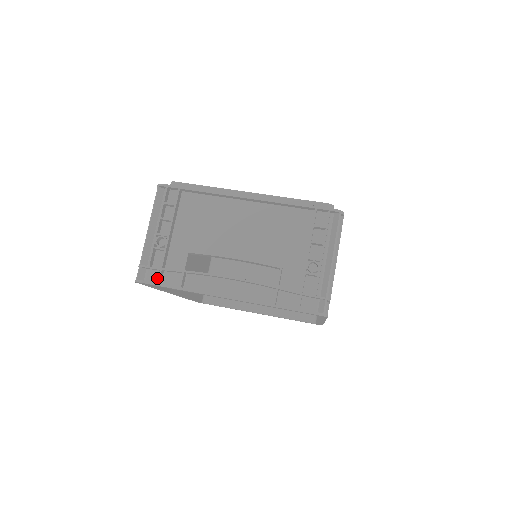
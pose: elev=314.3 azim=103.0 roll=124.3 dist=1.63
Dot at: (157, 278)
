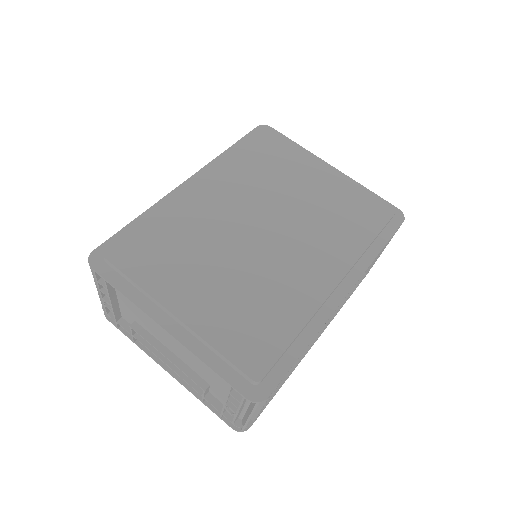
Dot at: occluded
